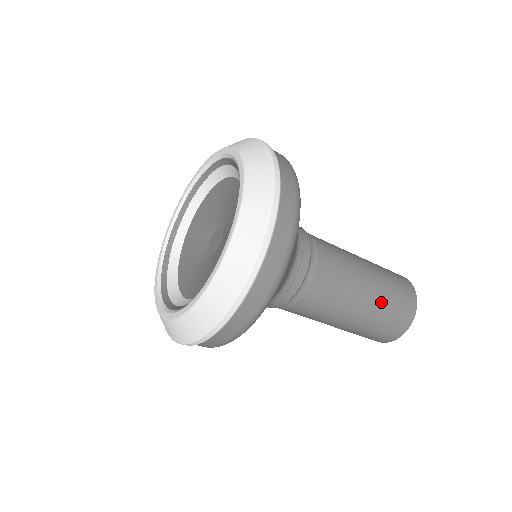
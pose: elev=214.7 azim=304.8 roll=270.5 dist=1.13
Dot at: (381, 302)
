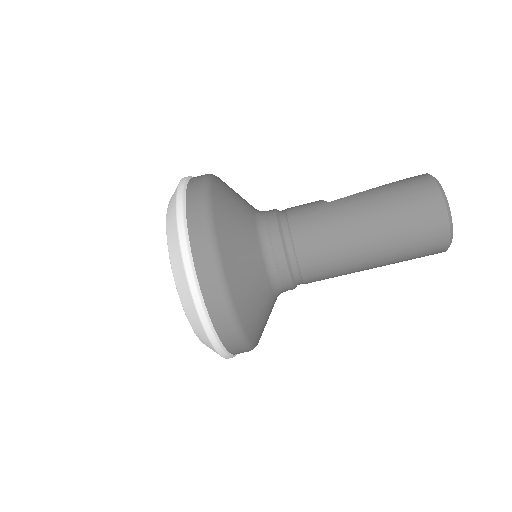
Dot at: (393, 245)
